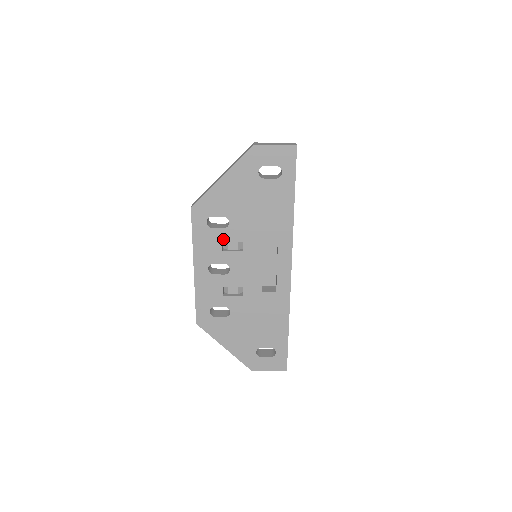
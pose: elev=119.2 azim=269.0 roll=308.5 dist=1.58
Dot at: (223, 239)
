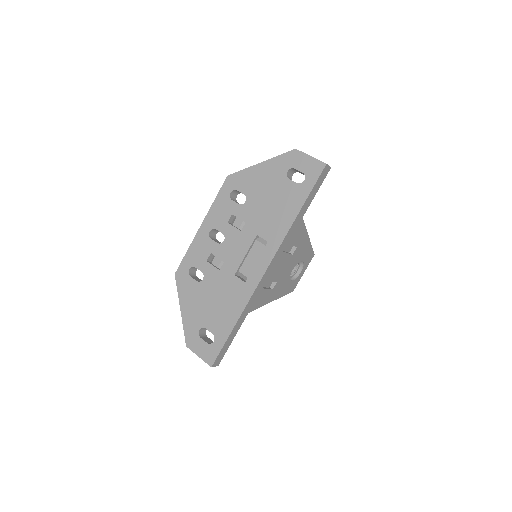
Dot at: (234, 213)
